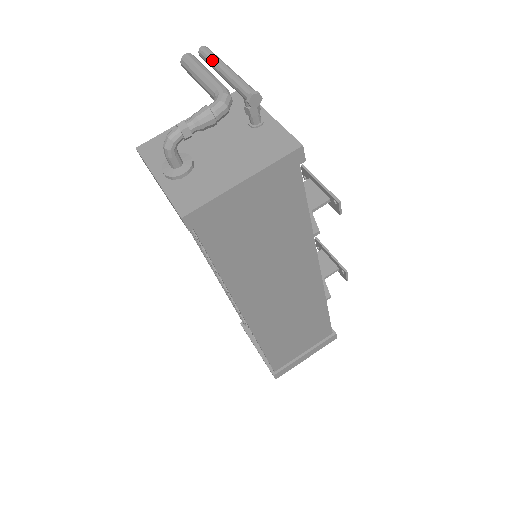
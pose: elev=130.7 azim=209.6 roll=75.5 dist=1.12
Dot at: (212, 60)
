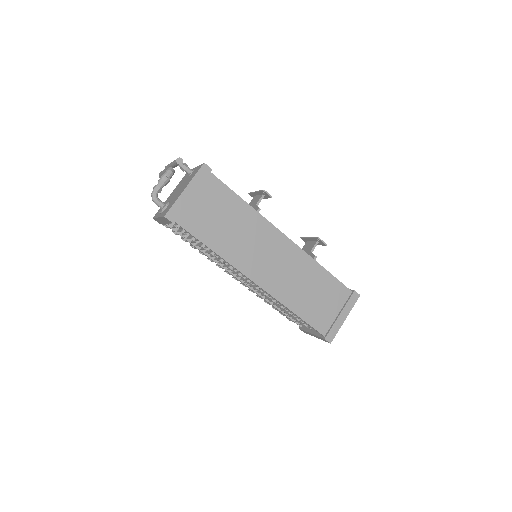
Dot at: (168, 166)
